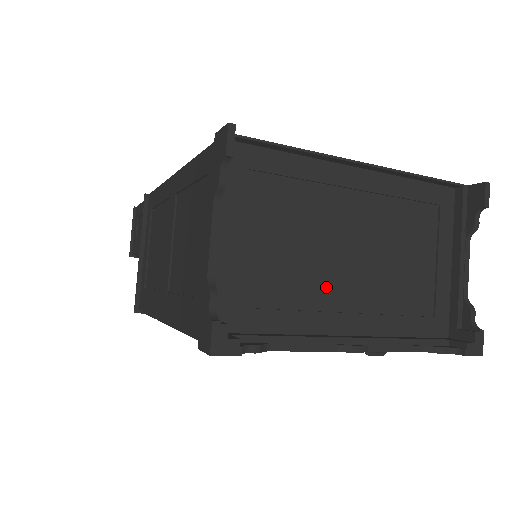
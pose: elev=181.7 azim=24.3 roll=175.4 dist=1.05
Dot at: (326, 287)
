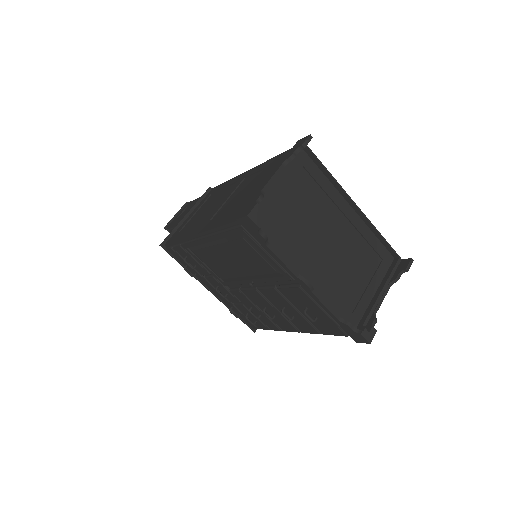
Dot at: (307, 248)
